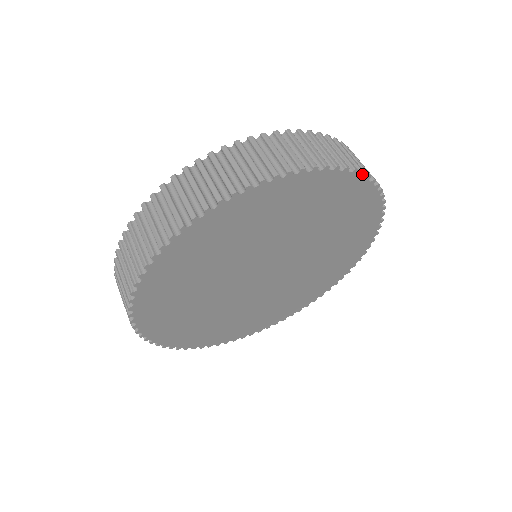
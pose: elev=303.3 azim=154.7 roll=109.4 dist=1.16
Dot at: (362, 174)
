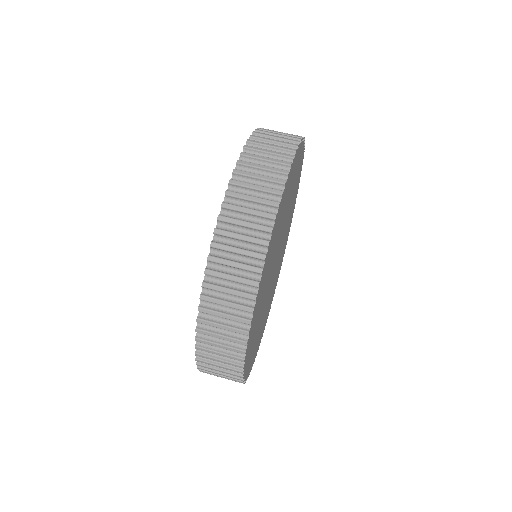
Dot at: occluded
